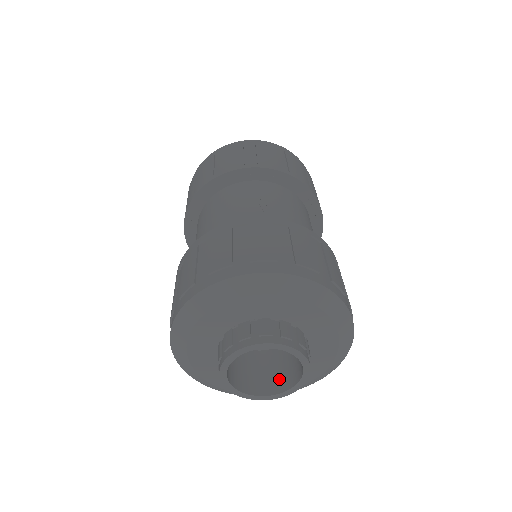
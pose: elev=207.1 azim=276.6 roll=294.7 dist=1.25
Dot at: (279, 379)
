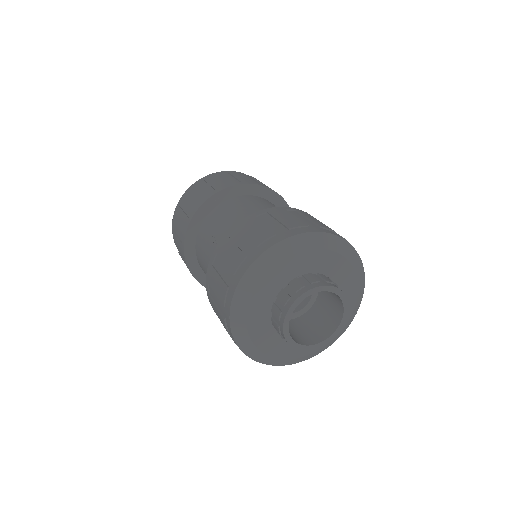
Dot at: (309, 336)
